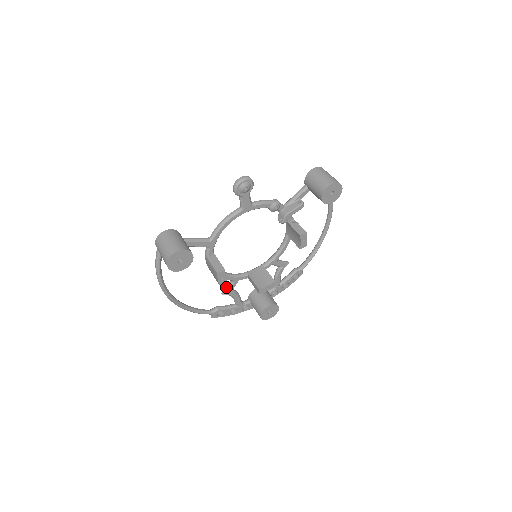
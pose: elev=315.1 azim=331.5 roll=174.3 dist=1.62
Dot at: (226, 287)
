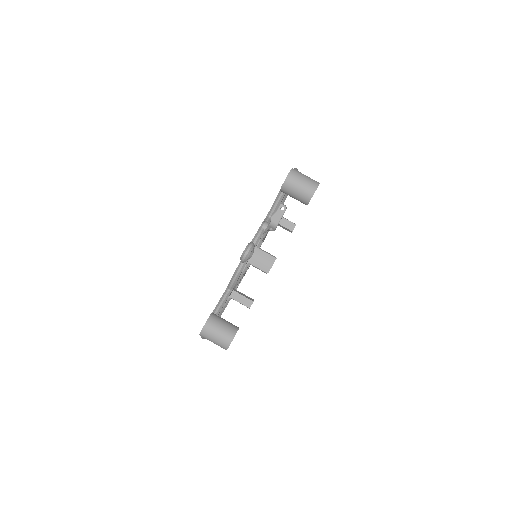
Dot at: occluded
